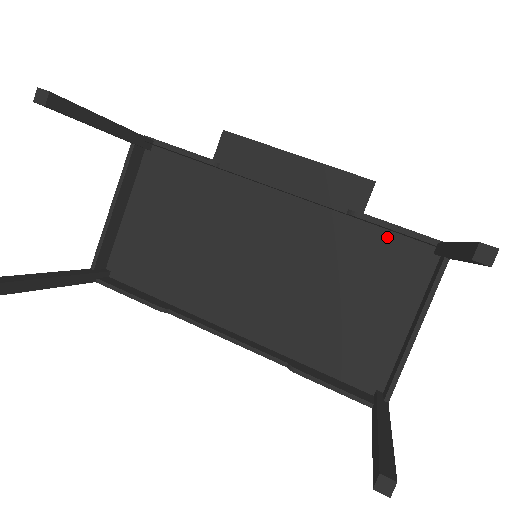
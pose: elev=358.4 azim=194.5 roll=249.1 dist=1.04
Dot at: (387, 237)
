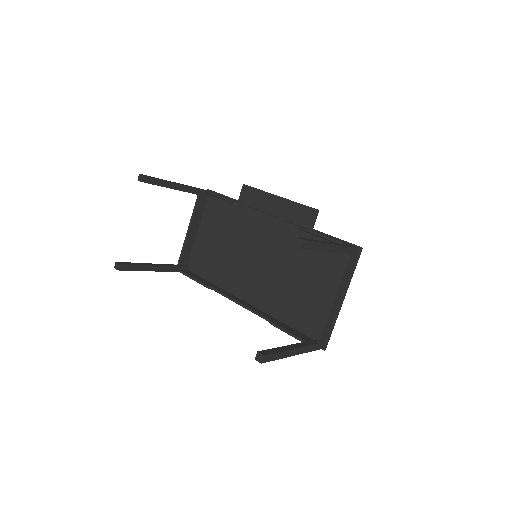
Dot at: occluded
